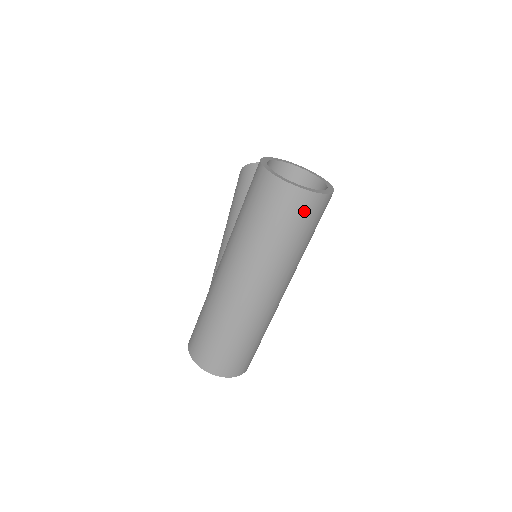
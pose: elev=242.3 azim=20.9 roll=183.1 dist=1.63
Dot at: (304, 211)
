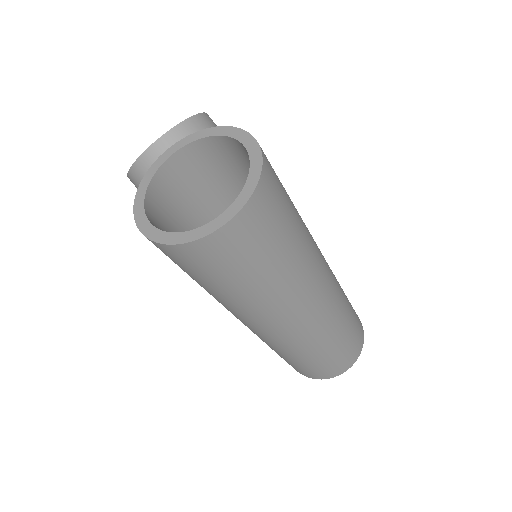
Dot at: (259, 230)
